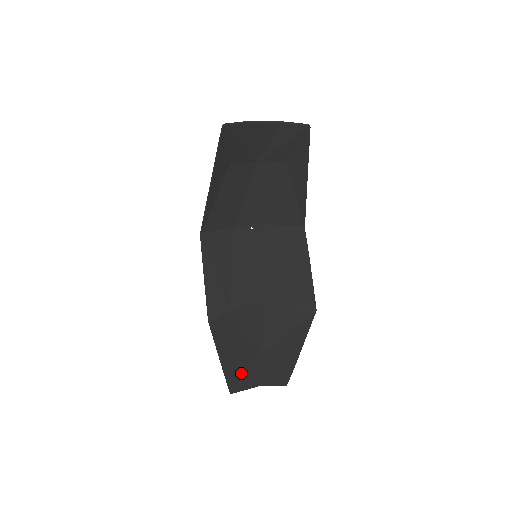
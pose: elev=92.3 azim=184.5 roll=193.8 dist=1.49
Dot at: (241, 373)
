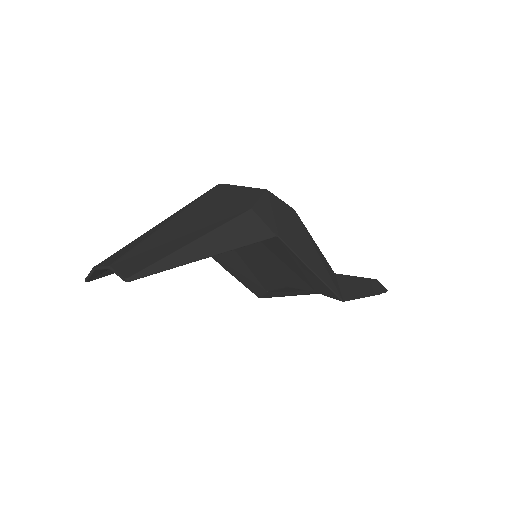
Dot at: occluded
